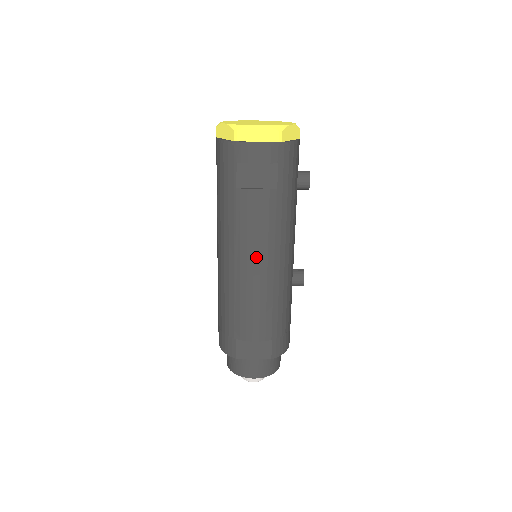
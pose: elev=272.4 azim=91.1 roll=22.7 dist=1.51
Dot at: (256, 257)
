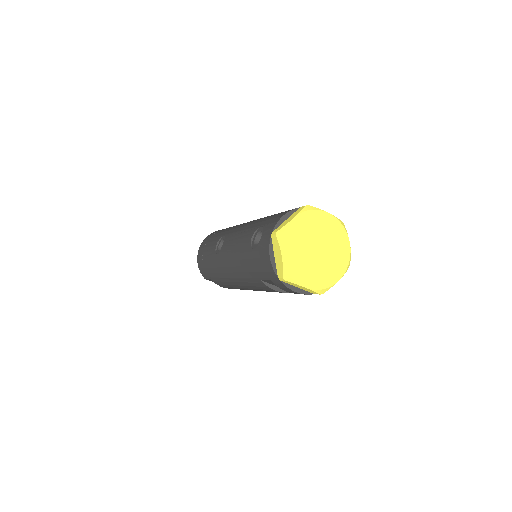
Dot at: (250, 289)
